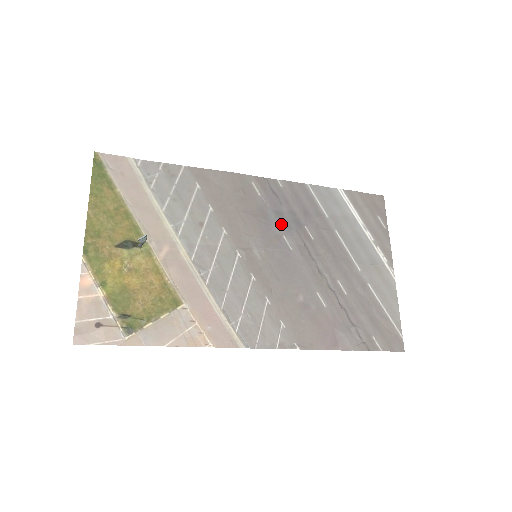
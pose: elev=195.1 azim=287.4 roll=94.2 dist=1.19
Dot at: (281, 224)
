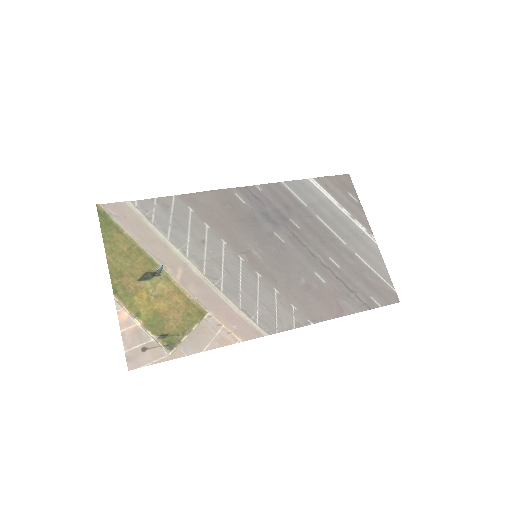
Dot at: (269, 223)
